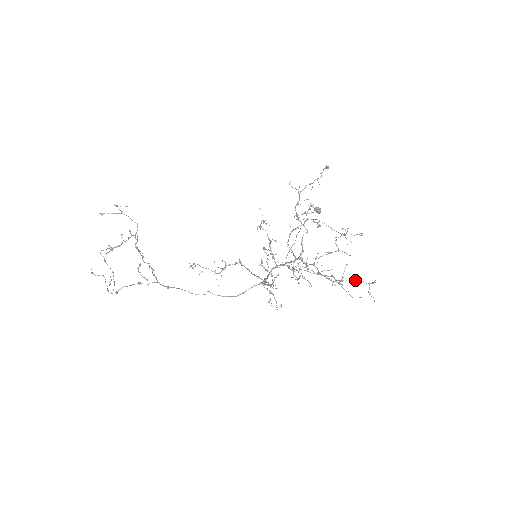
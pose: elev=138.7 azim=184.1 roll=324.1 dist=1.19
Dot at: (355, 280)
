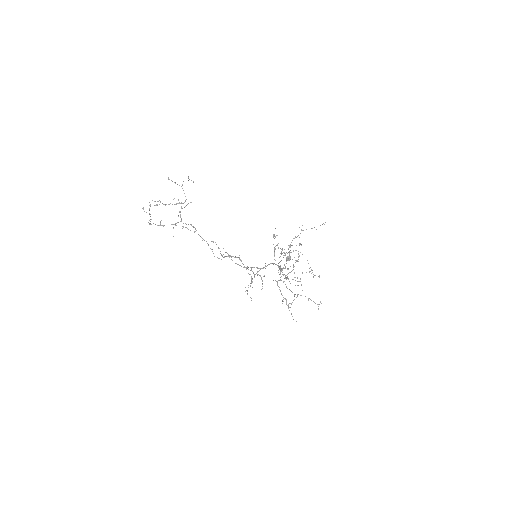
Dot at: occluded
